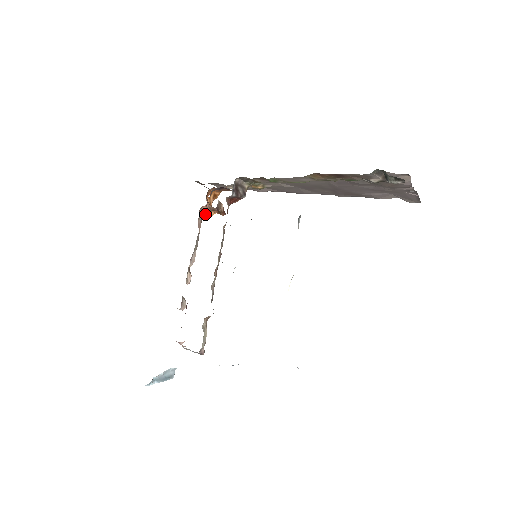
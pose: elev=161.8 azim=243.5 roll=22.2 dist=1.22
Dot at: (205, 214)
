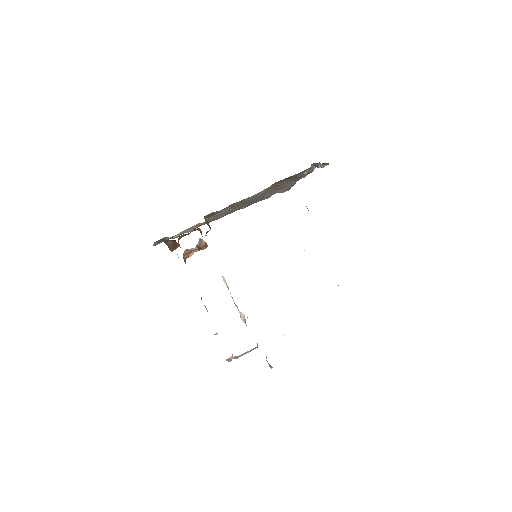
Dot at: (184, 258)
